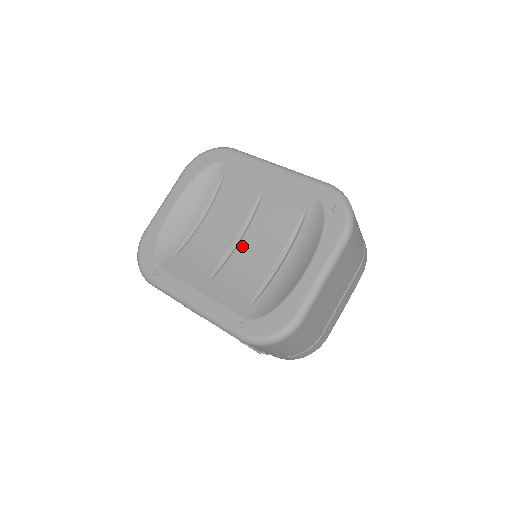
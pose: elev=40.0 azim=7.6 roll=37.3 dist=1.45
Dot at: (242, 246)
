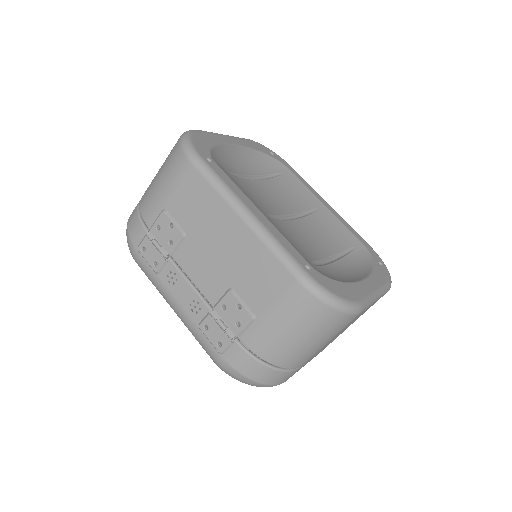
Dot at: (293, 224)
